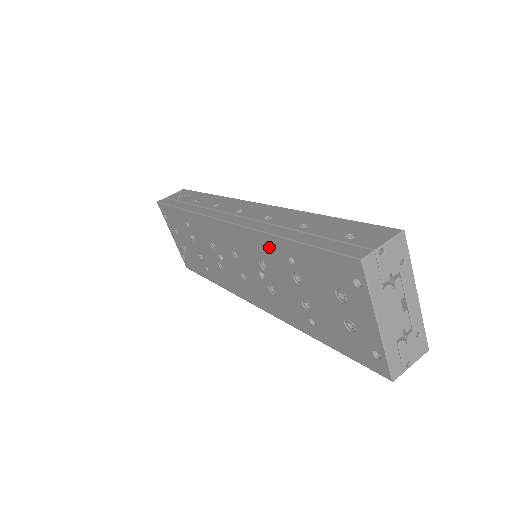
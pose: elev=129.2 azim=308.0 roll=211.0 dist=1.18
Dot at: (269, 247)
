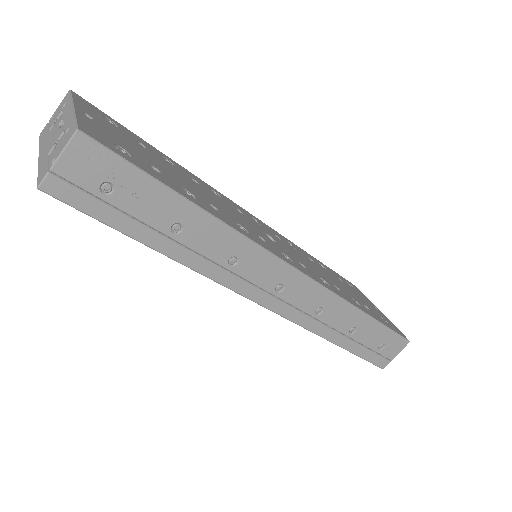
Dot at: occluded
